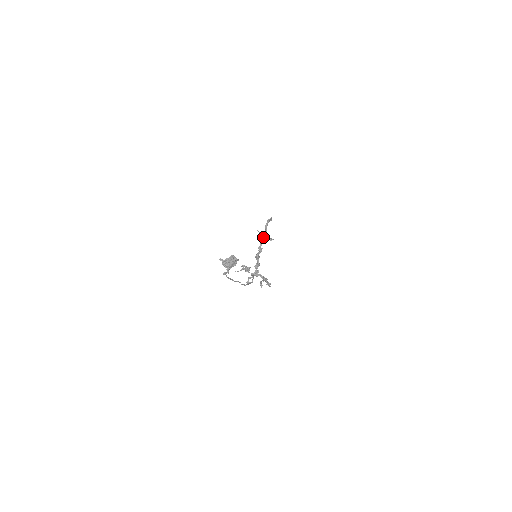
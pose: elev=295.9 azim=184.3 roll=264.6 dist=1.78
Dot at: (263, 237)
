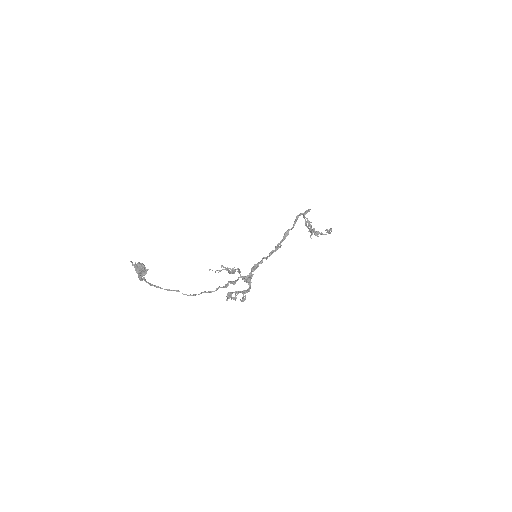
Dot at: (285, 232)
